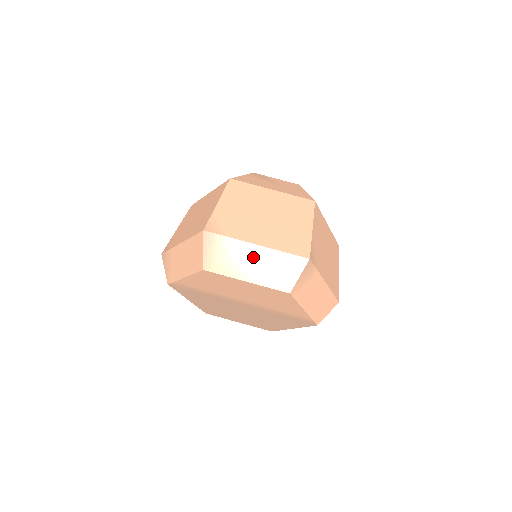
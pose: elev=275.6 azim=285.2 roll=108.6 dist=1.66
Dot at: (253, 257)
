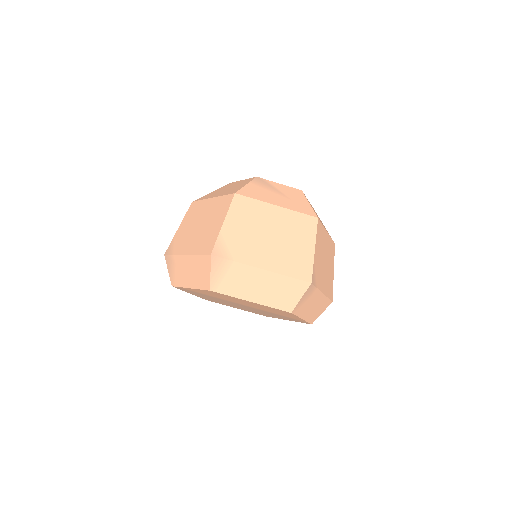
Dot at: (258, 280)
